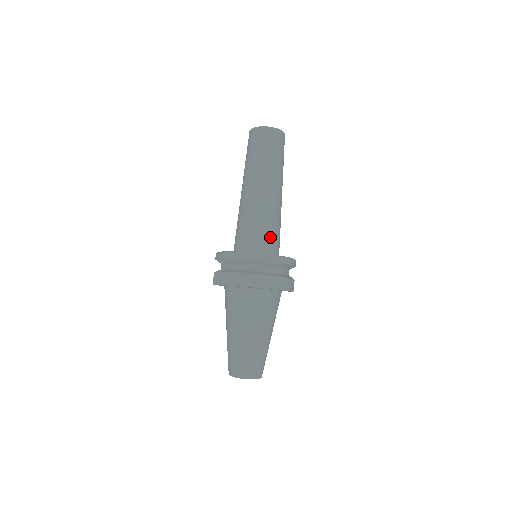
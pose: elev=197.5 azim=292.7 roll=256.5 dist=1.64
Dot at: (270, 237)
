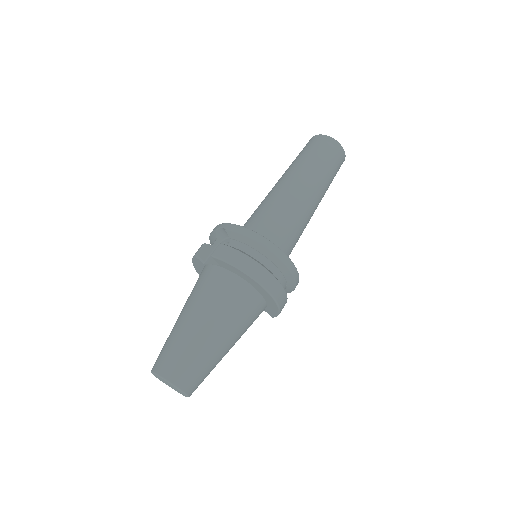
Dot at: (288, 243)
